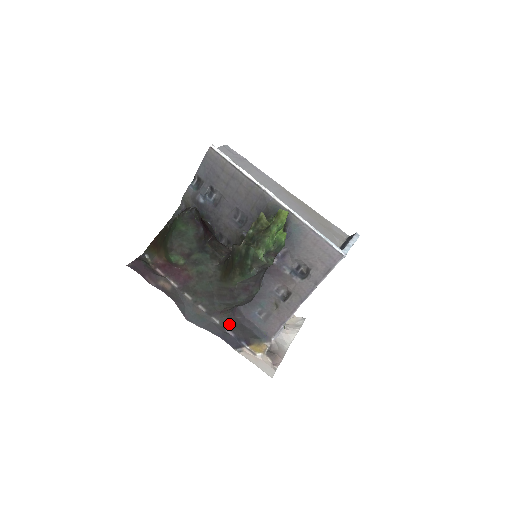
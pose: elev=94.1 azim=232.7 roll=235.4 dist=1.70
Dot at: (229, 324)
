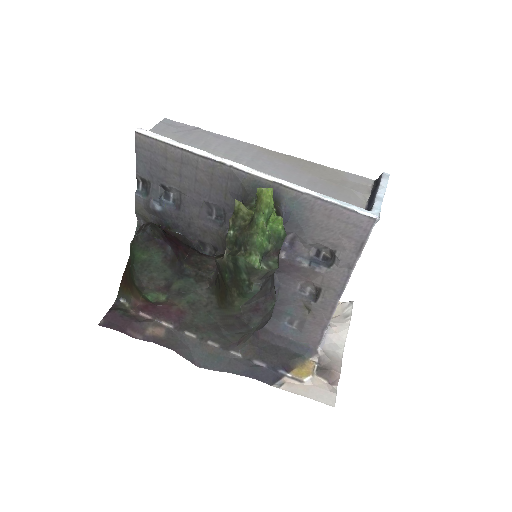
Dot at: (255, 352)
